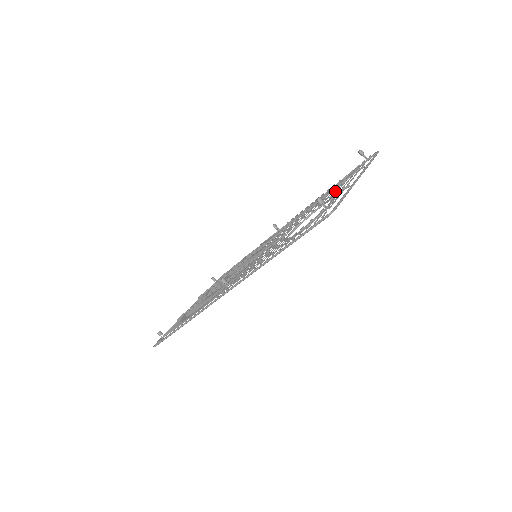
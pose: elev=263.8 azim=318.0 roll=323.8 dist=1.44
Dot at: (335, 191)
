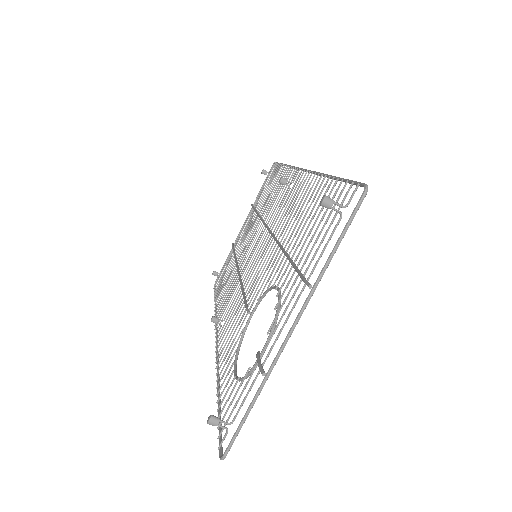
Dot at: (290, 280)
